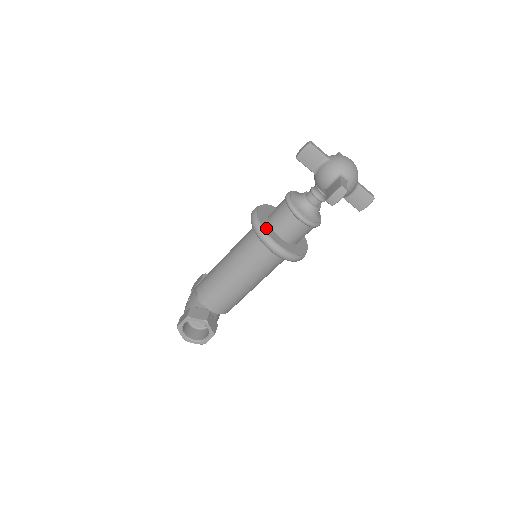
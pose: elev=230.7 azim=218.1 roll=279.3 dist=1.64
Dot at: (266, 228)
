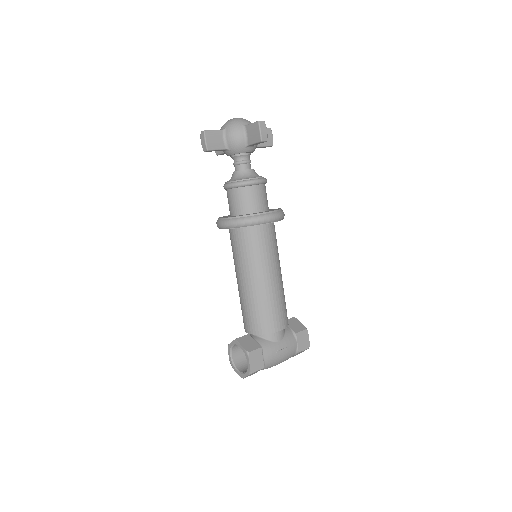
Dot at: occluded
